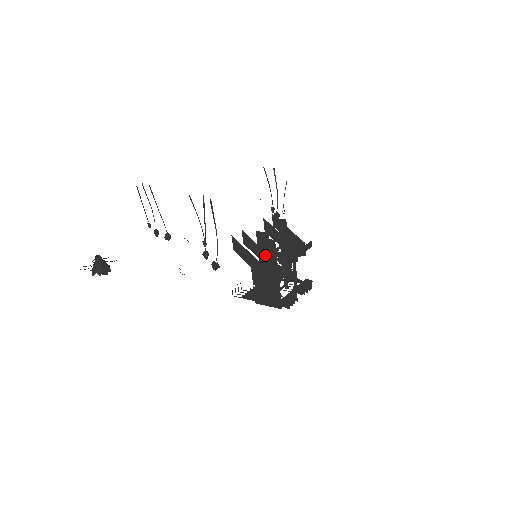
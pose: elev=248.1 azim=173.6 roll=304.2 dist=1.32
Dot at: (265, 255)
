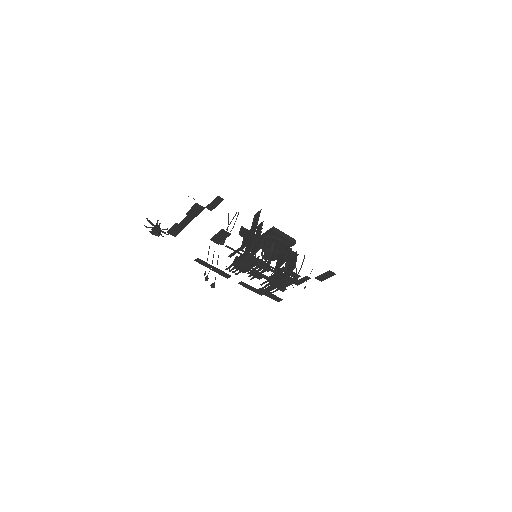
Dot at: (253, 223)
